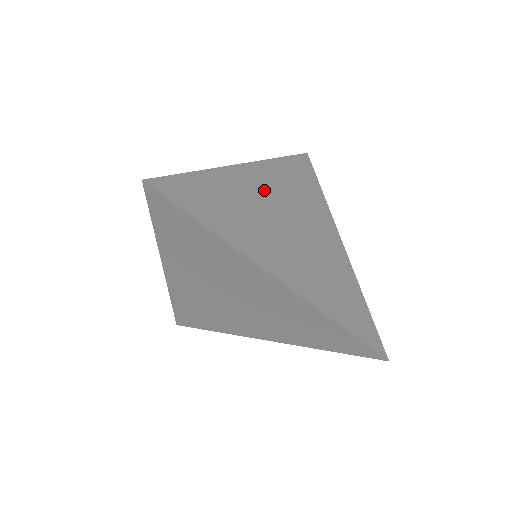
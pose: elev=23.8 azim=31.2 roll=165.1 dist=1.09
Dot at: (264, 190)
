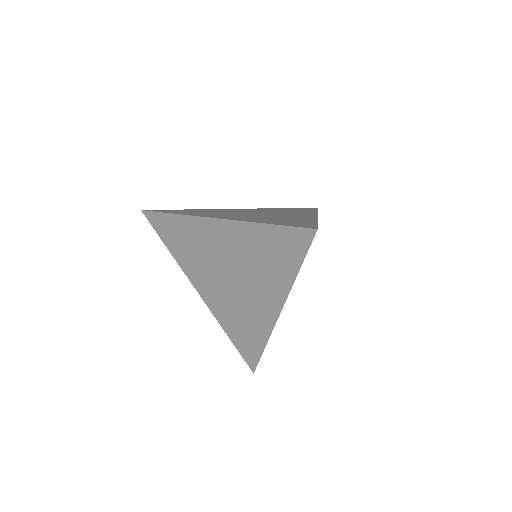
Dot at: occluded
